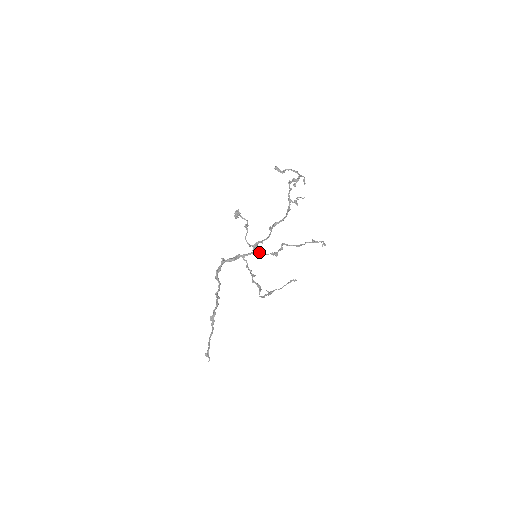
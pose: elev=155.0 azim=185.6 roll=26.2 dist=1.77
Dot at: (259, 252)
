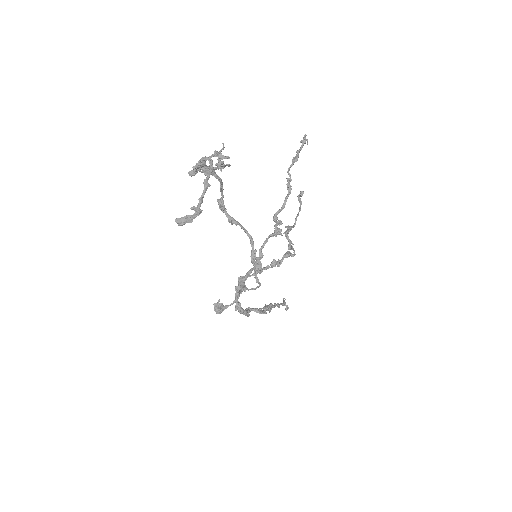
Dot at: (260, 256)
